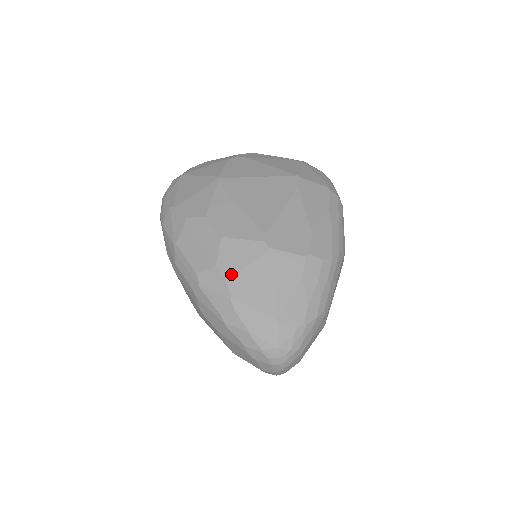
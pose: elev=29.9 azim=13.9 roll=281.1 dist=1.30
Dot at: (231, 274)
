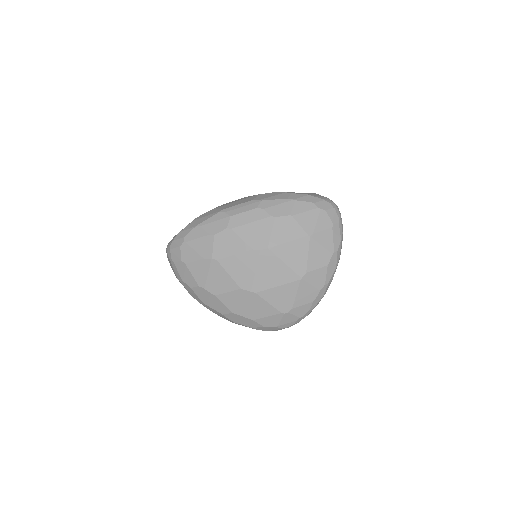
Dot at: occluded
